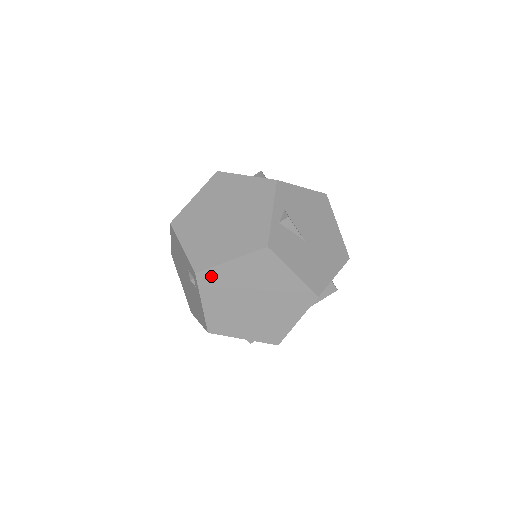
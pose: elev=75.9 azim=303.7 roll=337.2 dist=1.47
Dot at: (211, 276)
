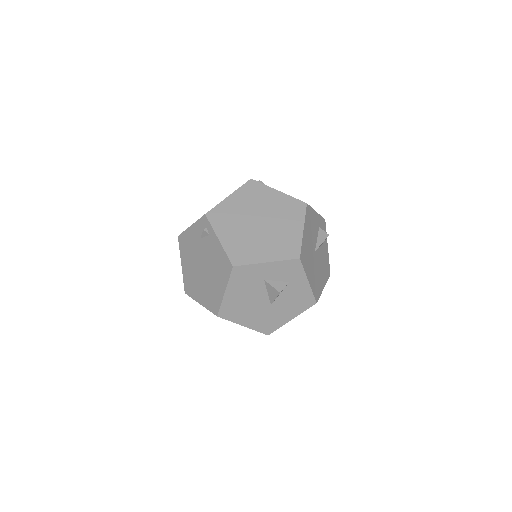
Dot at: (218, 213)
